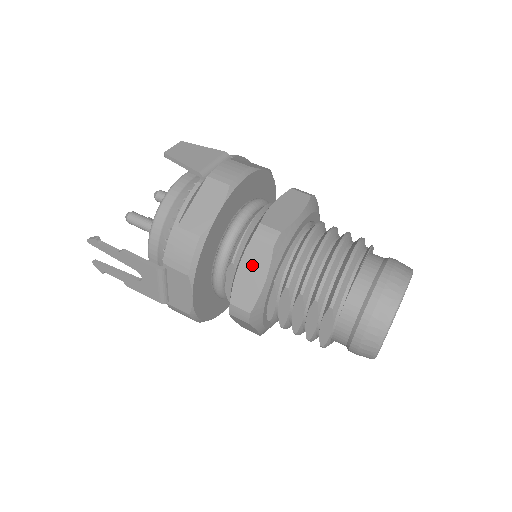
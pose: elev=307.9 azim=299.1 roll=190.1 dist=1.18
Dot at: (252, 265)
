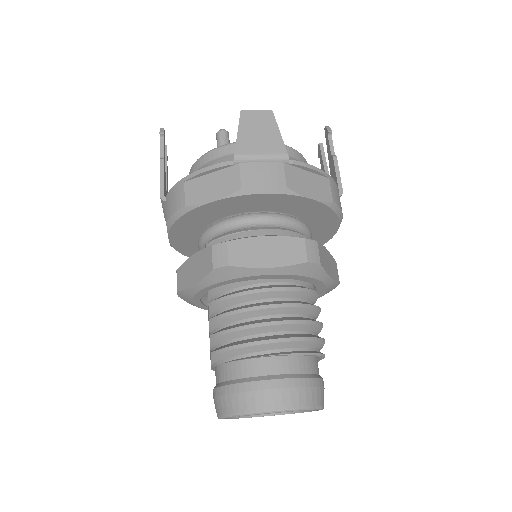
Dot at: (198, 264)
